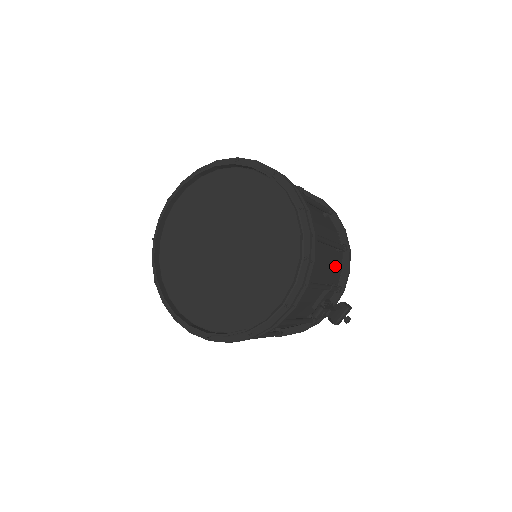
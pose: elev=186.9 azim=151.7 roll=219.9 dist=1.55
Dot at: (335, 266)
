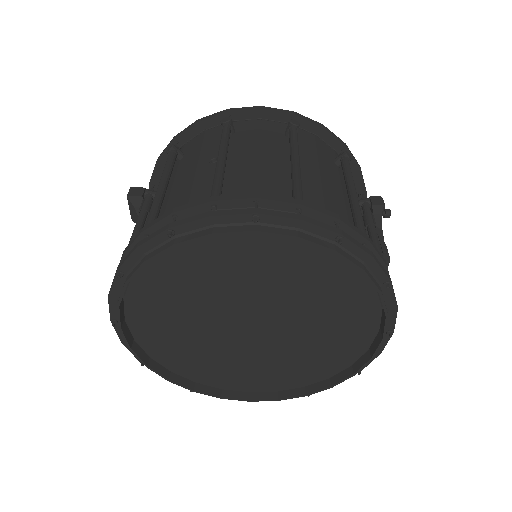
Dot at: occluded
